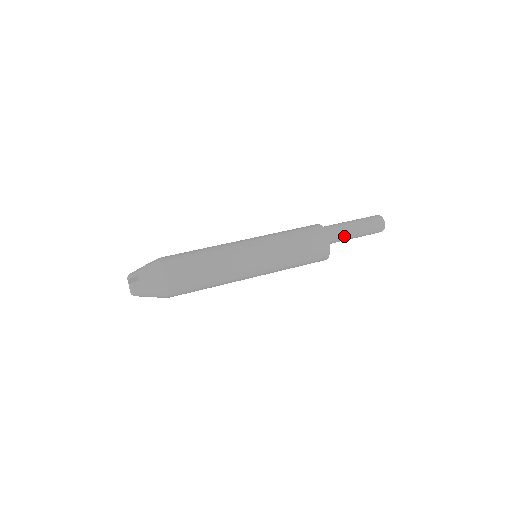
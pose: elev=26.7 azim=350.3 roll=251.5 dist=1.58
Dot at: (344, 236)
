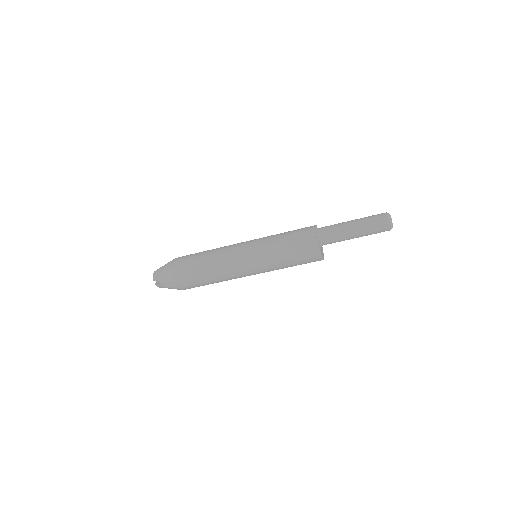
Dot at: (343, 240)
